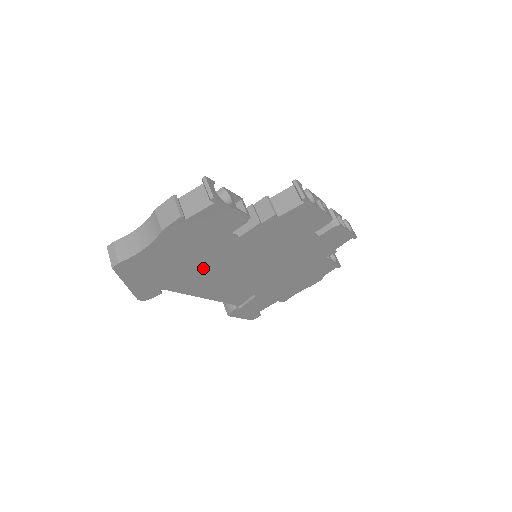
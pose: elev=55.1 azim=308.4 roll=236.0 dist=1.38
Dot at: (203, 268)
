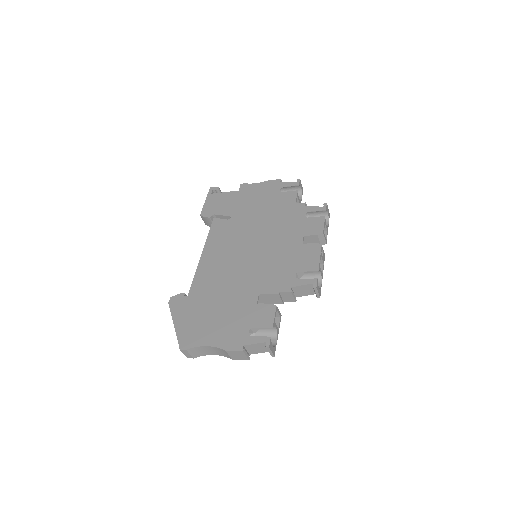
Dot at: occluded
